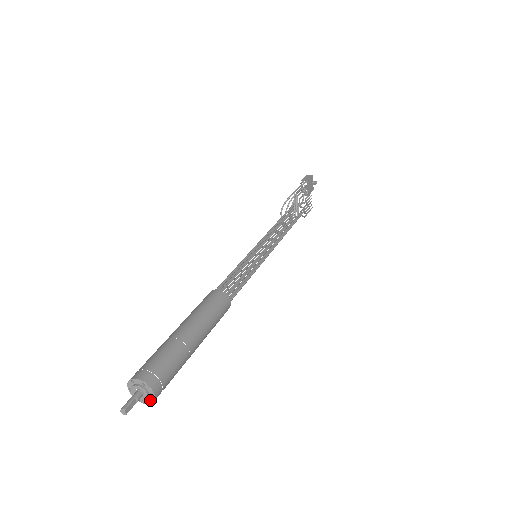
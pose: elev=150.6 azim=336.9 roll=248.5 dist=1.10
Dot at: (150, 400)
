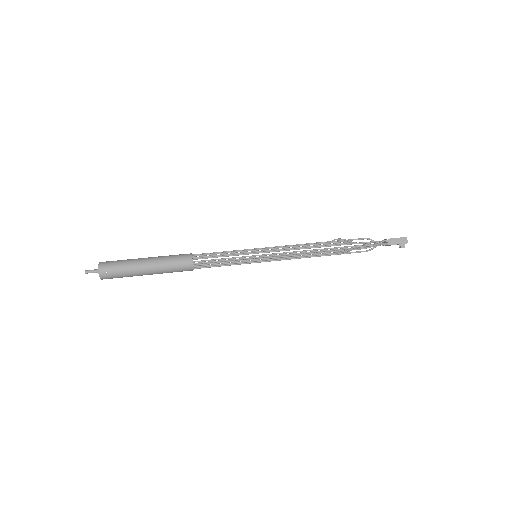
Dot at: occluded
